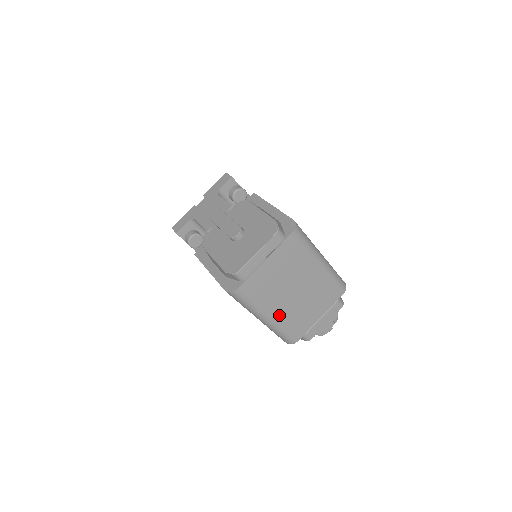
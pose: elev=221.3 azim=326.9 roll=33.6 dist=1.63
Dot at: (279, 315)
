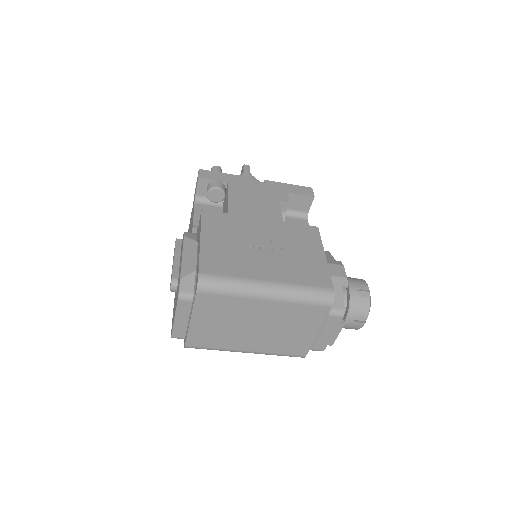
Dot at: (257, 347)
